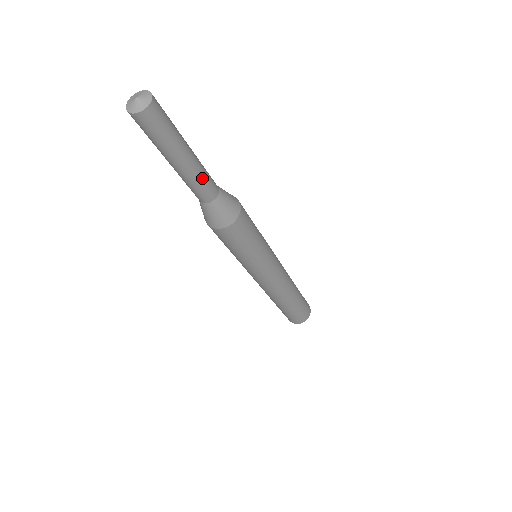
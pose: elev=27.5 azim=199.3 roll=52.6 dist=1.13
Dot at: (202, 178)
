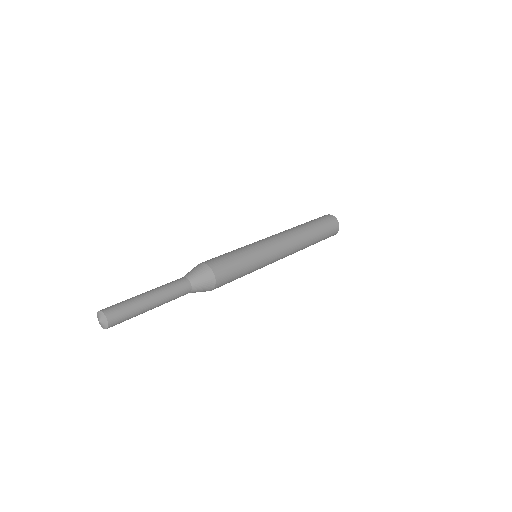
Dot at: occluded
